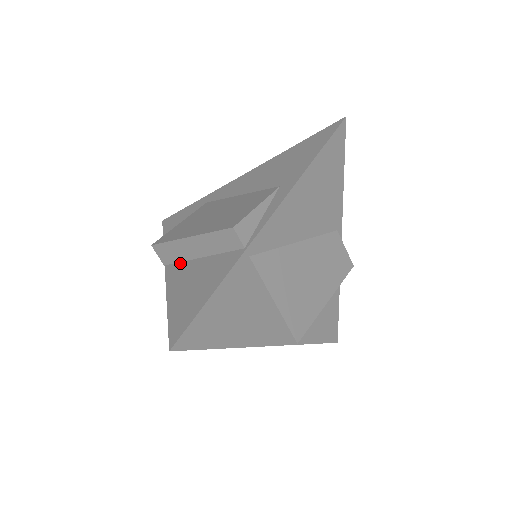
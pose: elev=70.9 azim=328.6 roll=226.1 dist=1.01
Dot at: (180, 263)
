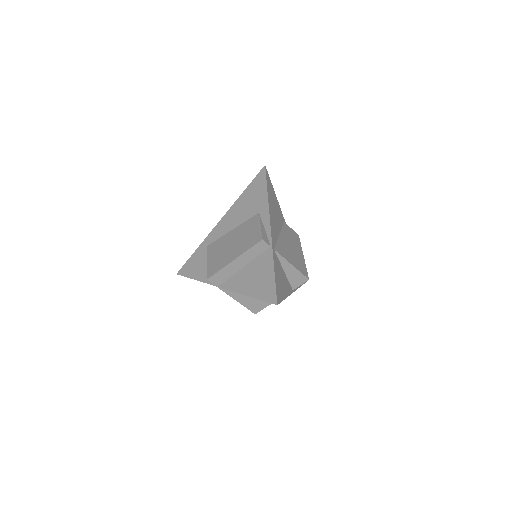
Dot at: (230, 278)
